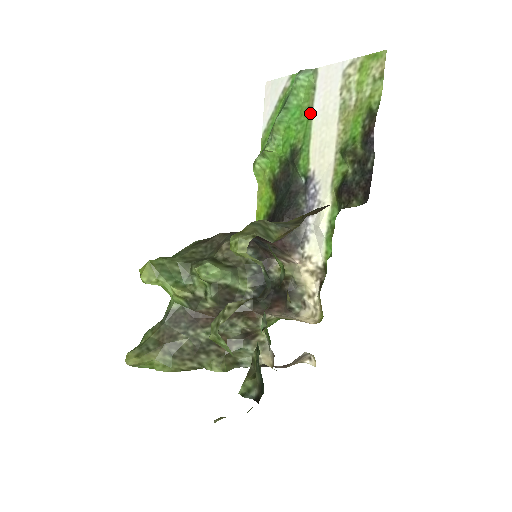
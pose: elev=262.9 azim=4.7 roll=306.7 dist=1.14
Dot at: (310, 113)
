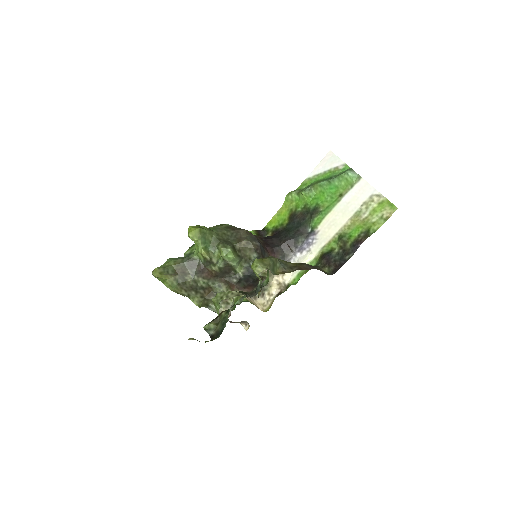
Dot at: (340, 198)
